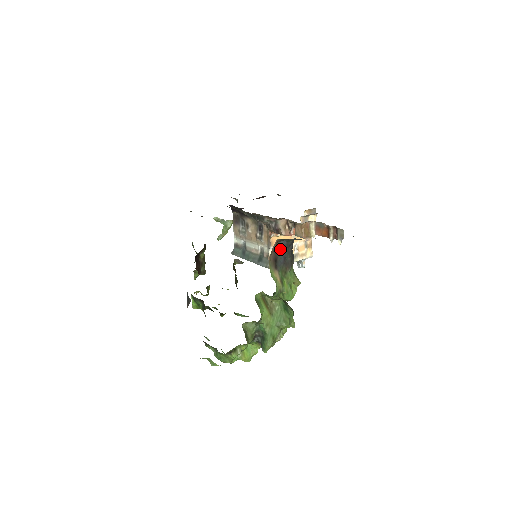
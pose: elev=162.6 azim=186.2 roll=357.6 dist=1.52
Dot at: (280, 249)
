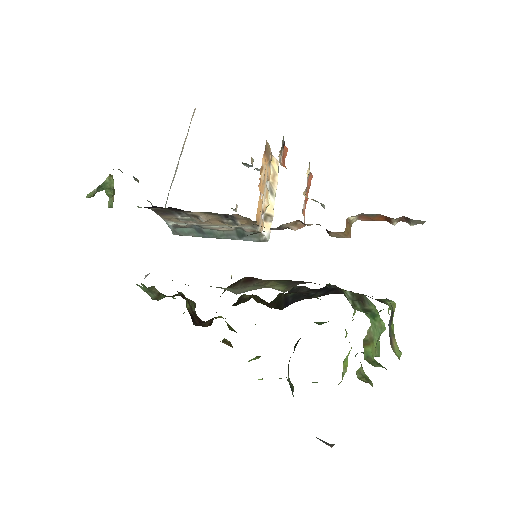
Dot at: (388, 324)
